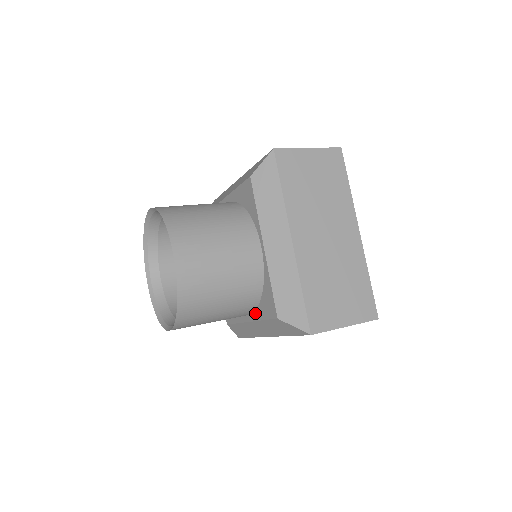
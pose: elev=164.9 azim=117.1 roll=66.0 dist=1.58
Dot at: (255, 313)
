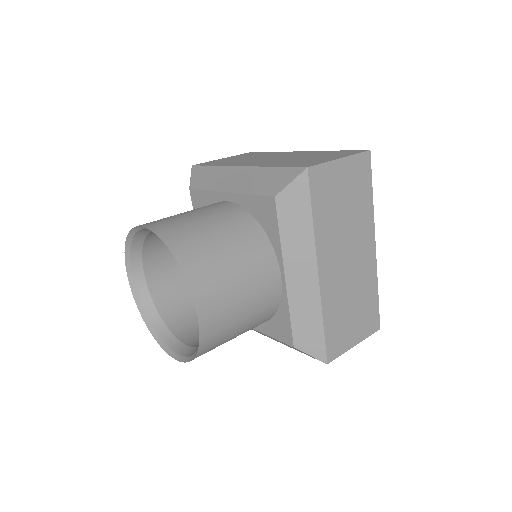
Dot at: (260, 325)
